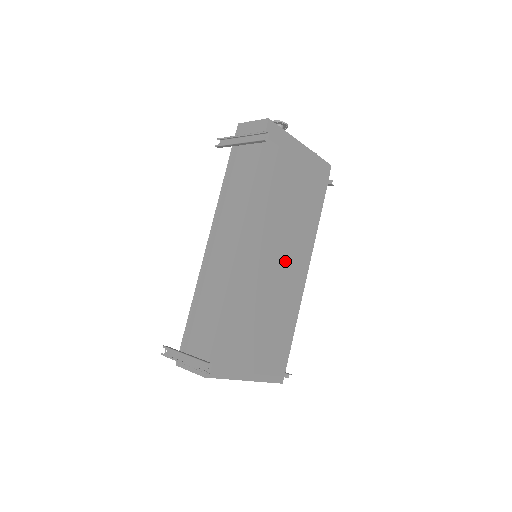
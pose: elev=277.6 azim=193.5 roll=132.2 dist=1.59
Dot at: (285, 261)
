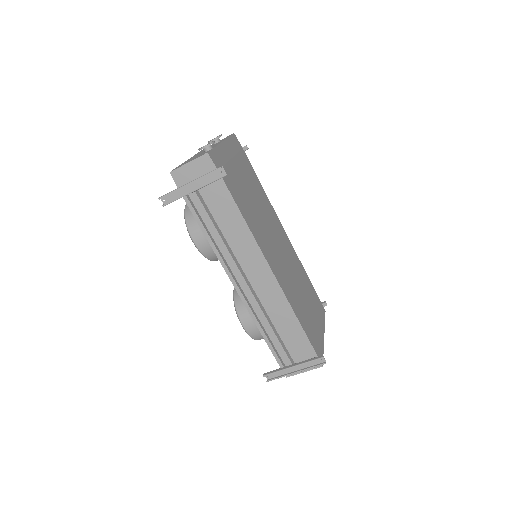
Dot at: (279, 241)
